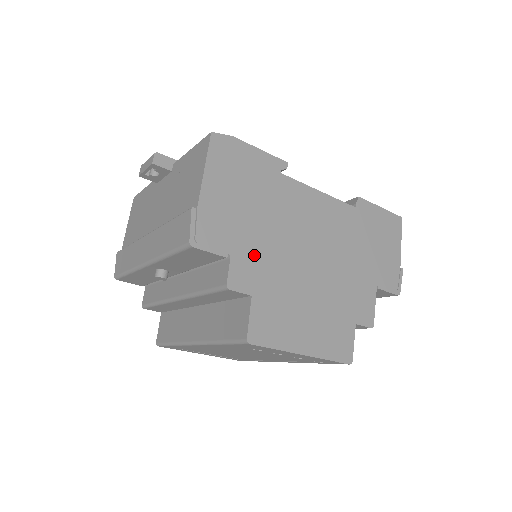
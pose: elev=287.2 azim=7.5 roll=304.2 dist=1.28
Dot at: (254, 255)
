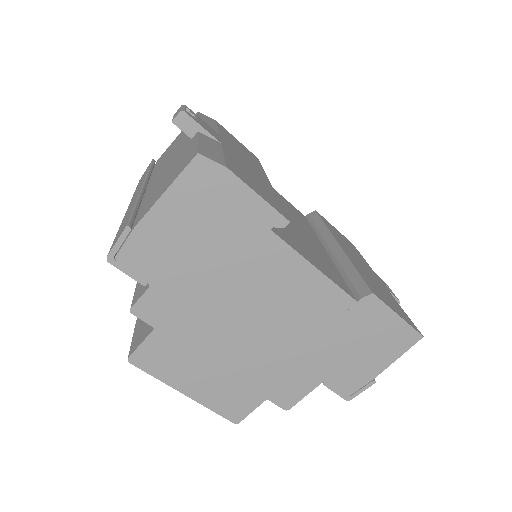
Dot at: (179, 296)
